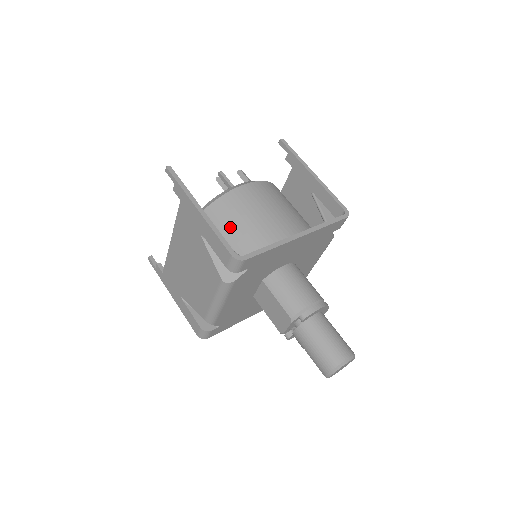
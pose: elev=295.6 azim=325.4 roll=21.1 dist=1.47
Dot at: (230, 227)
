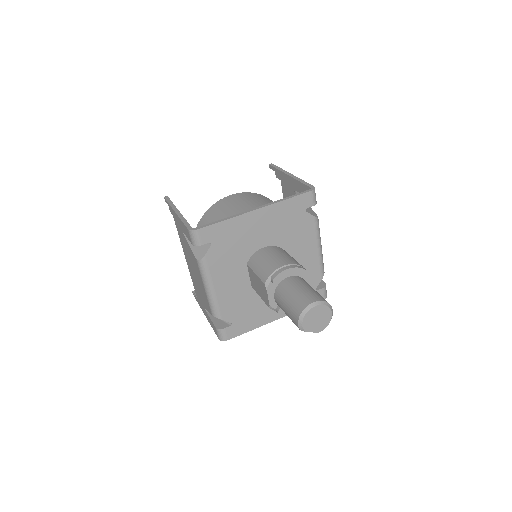
Dot at: occluded
